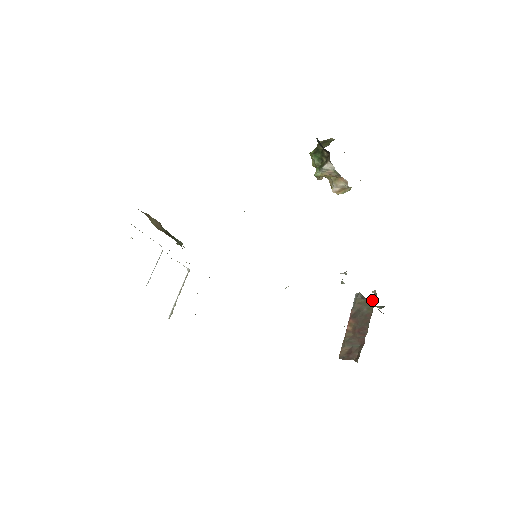
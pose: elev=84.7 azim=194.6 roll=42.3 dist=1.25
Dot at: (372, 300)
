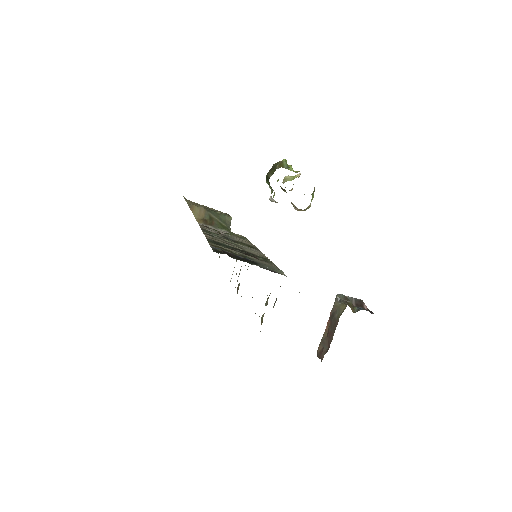
Dot at: (344, 306)
